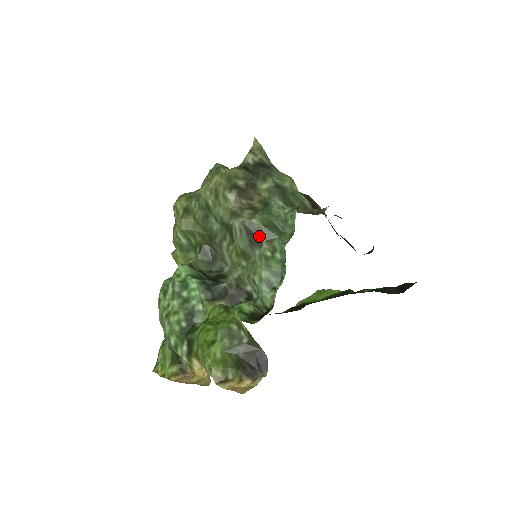
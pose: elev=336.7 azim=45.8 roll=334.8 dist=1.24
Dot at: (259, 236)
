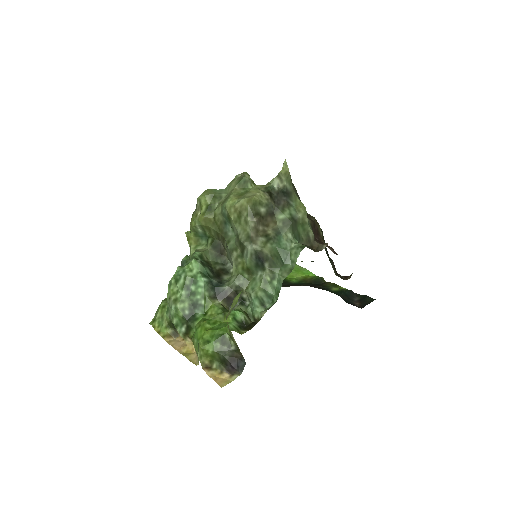
Dot at: (265, 263)
